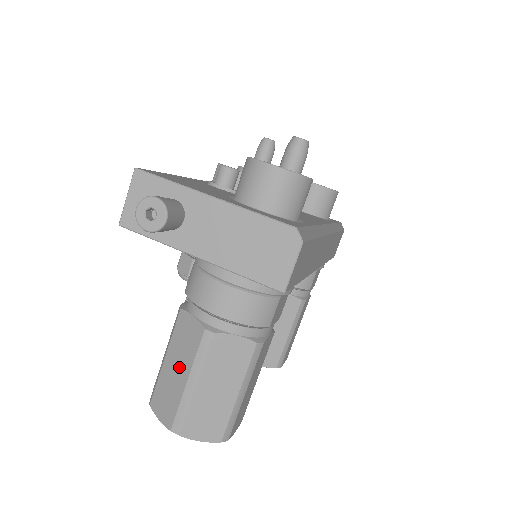
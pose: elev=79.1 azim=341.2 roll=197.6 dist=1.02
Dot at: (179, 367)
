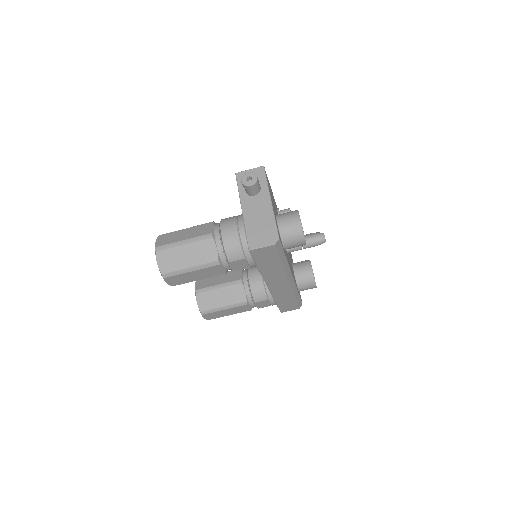
Dot at: (187, 235)
